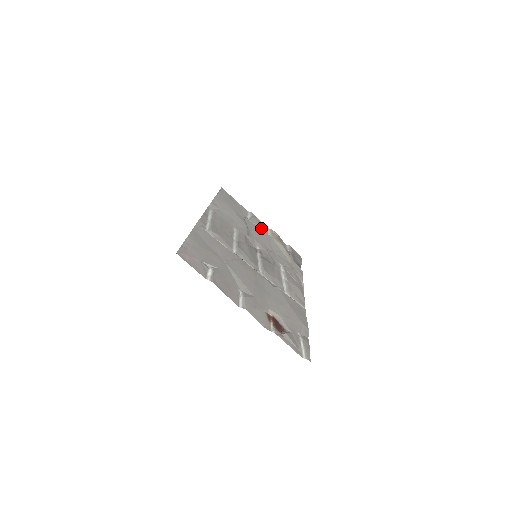
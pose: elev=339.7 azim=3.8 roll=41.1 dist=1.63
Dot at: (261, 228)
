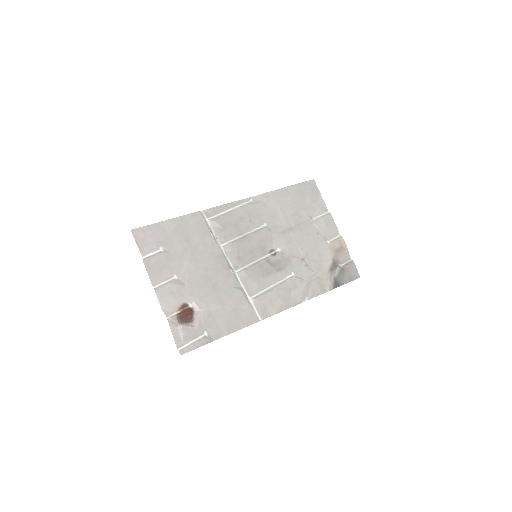
Dot at: (322, 232)
